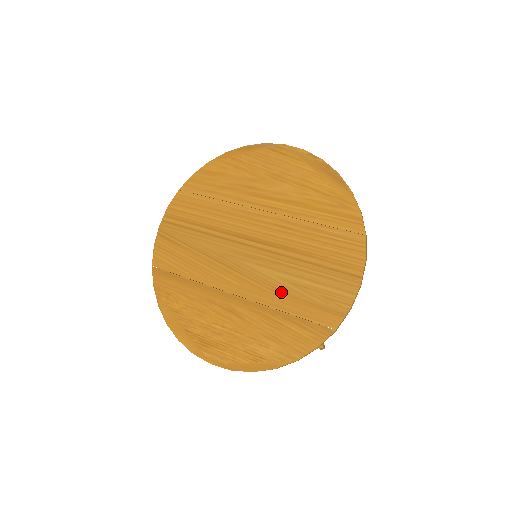
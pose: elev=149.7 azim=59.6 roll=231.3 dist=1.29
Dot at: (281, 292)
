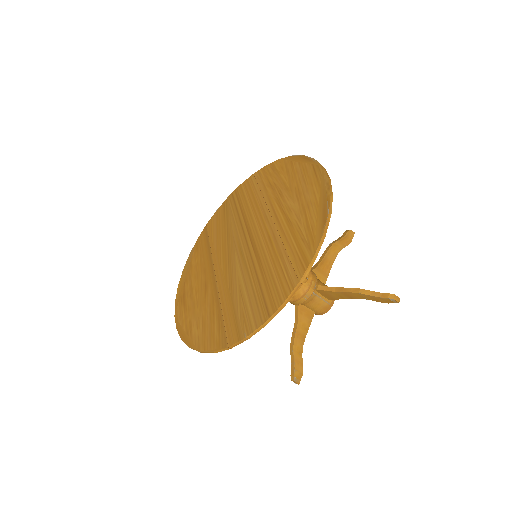
Dot at: (231, 292)
